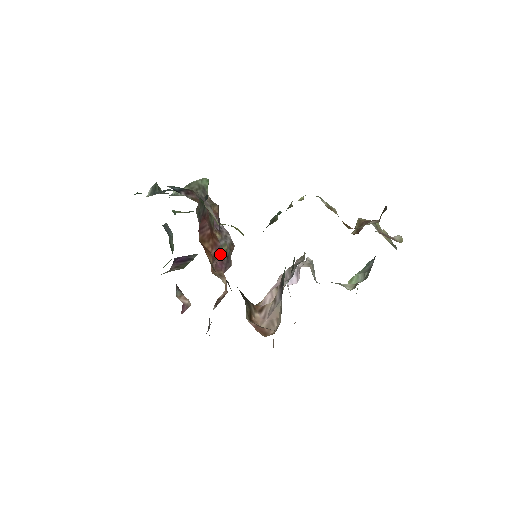
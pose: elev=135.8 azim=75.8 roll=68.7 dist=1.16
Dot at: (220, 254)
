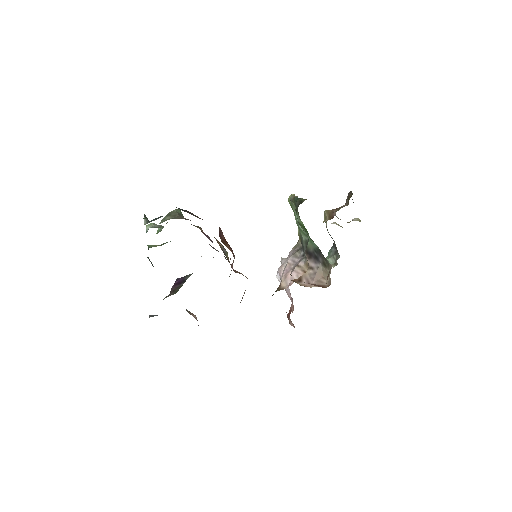
Dot at: occluded
